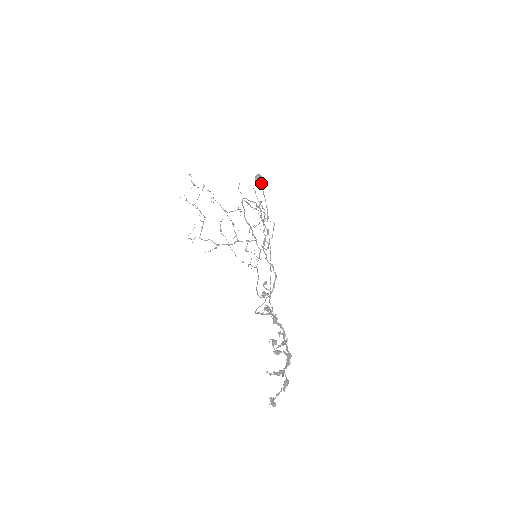
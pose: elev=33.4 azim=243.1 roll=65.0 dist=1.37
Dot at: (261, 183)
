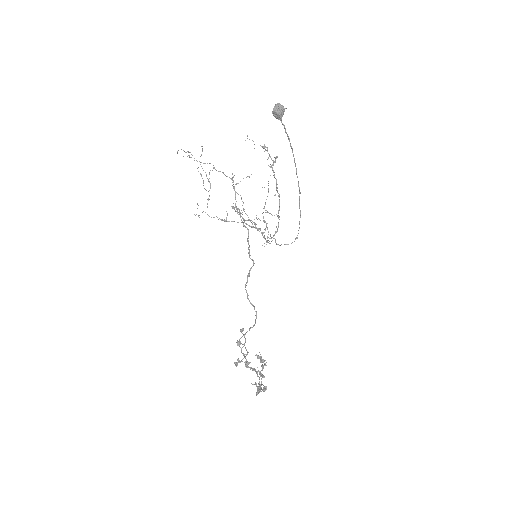
Dot at: (282, 116)
